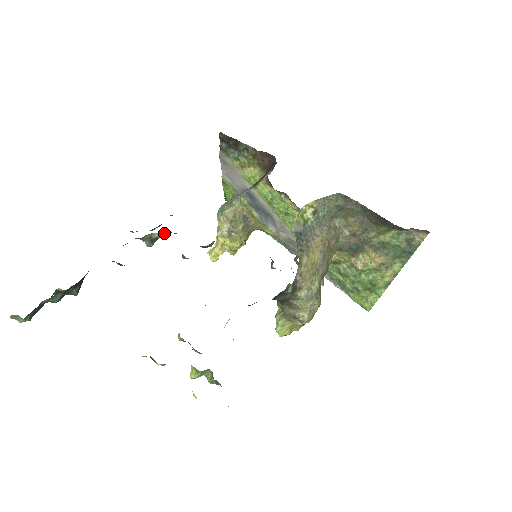
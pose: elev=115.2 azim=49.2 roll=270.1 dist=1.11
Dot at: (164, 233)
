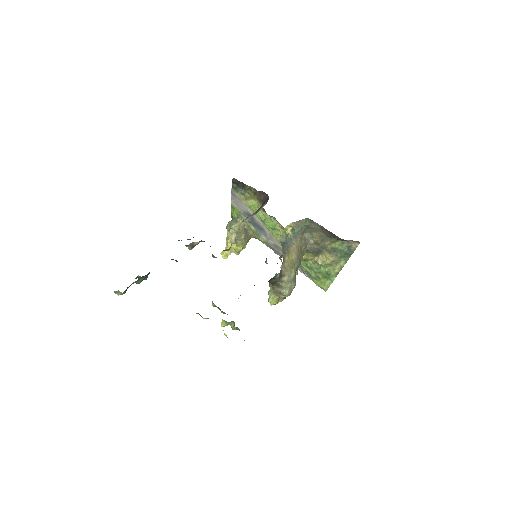
Dot at: occluded
